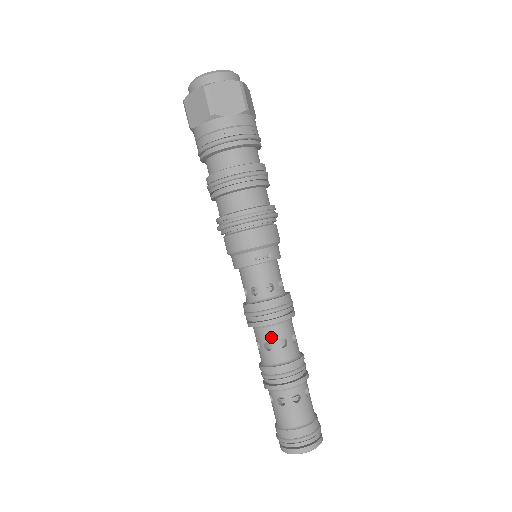
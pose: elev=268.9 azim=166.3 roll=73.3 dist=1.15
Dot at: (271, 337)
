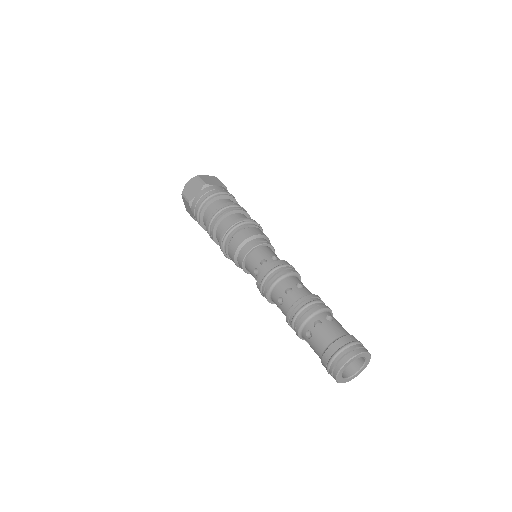
Dot at: (289, 284)
